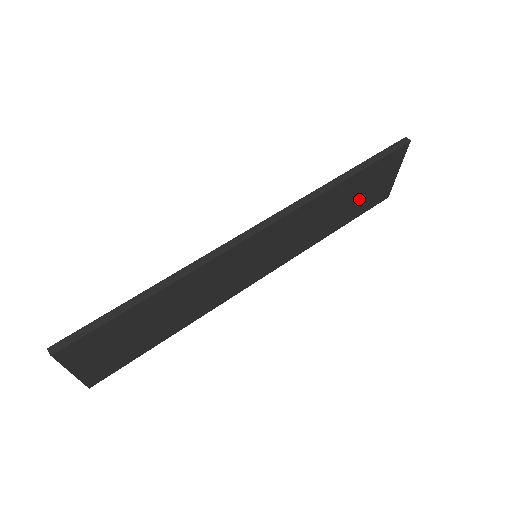
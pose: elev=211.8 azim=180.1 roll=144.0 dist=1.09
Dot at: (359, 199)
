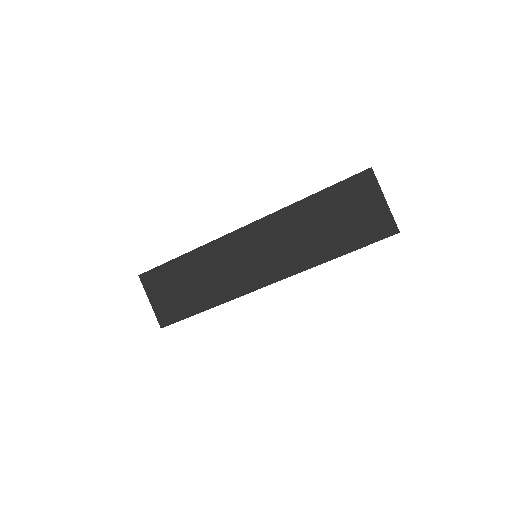
Dot at: (346, 223)
